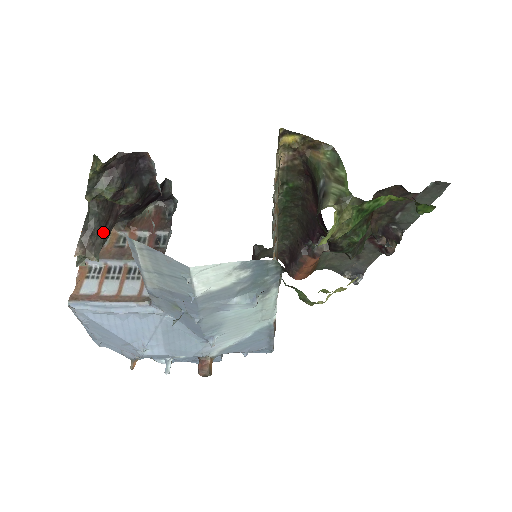
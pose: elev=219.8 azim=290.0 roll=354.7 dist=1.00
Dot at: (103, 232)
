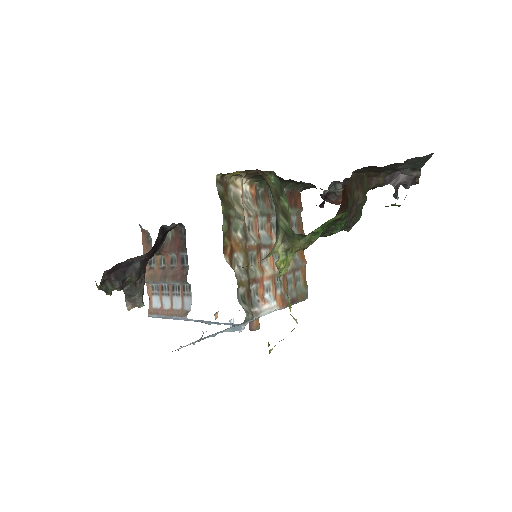
Dot at: (137, 290)
